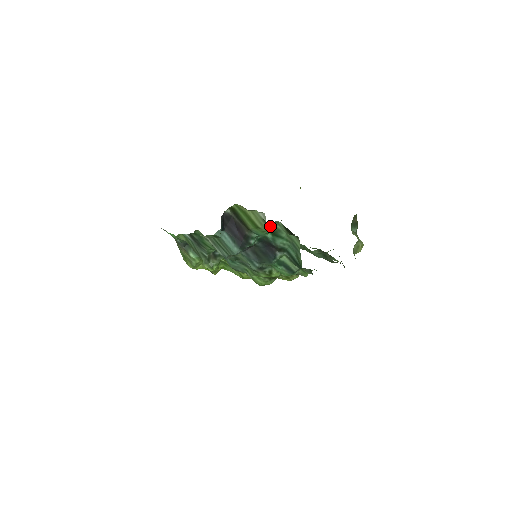
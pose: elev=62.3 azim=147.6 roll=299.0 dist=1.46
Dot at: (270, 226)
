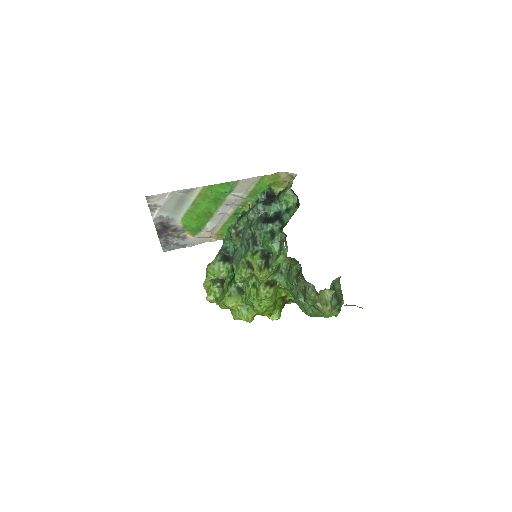
Dot at: (290, 199)
